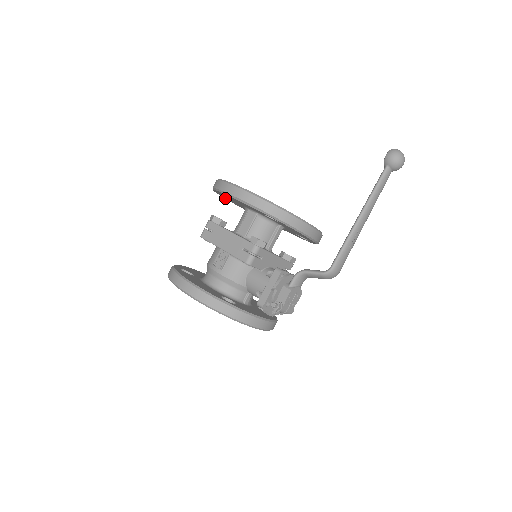
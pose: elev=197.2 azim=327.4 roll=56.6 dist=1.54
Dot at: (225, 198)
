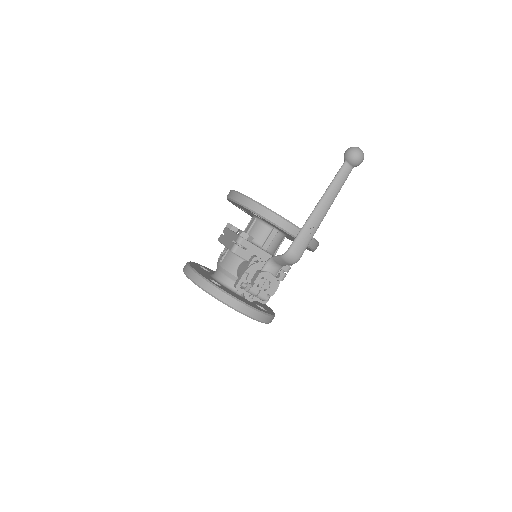
Dot at: occluded
